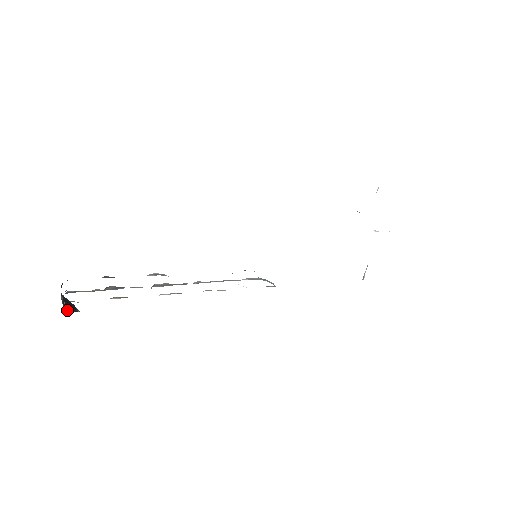
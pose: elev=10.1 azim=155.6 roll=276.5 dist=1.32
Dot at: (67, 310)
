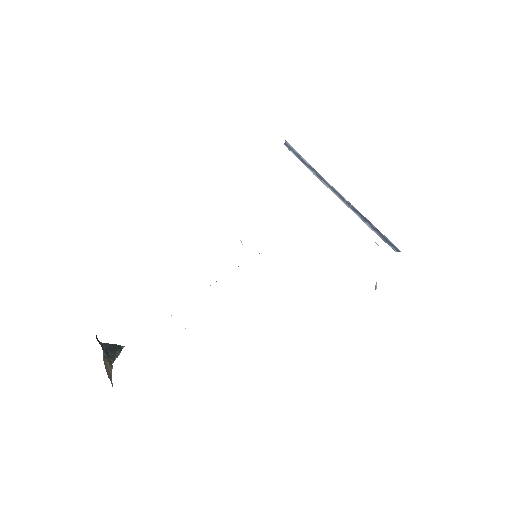
Dot at: (114, 358)
